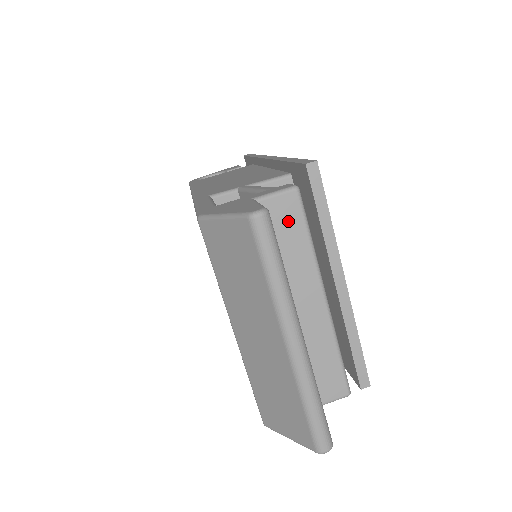
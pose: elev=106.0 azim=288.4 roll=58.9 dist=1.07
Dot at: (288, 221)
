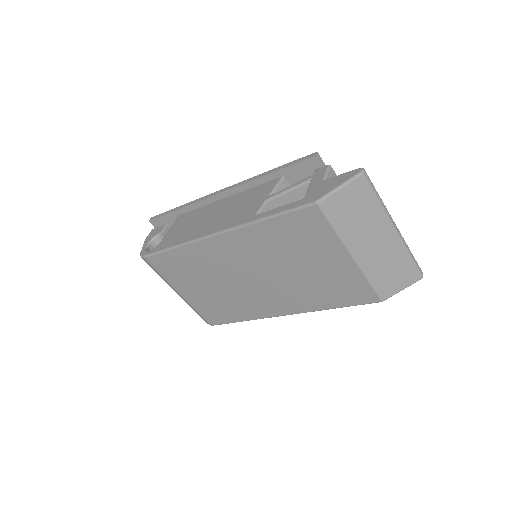
Dot at: occluded
